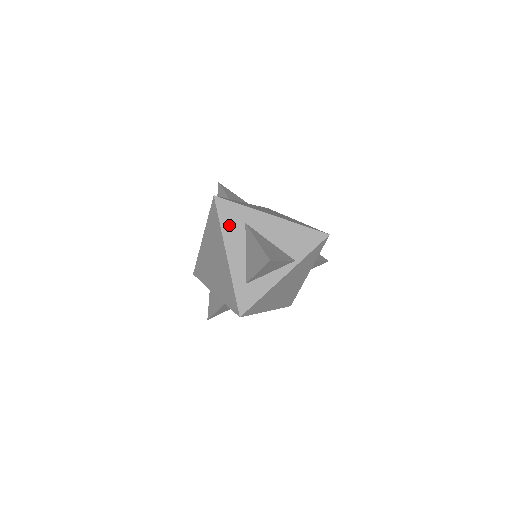
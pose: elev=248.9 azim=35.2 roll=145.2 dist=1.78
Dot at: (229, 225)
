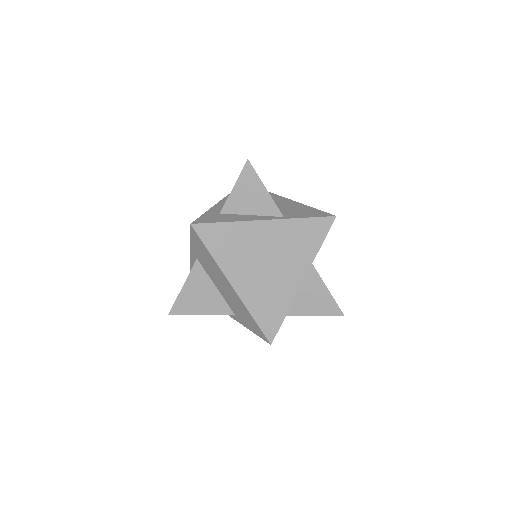
Dot at: occluded
